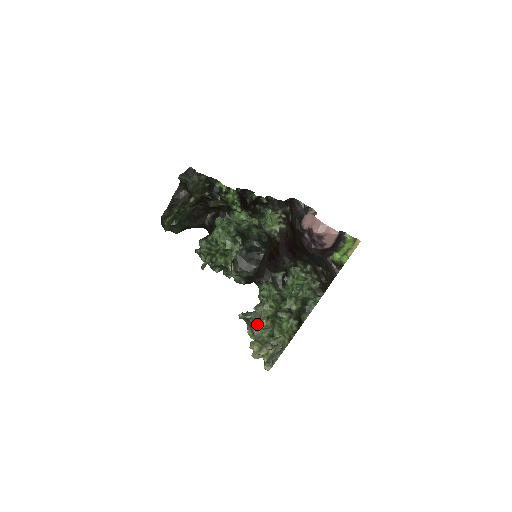
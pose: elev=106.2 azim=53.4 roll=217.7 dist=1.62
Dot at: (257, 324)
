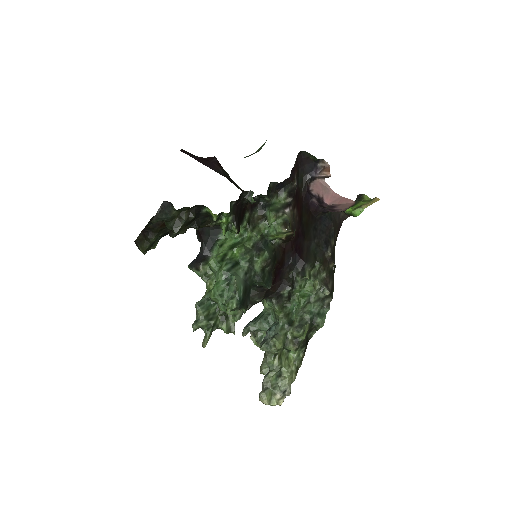
Dot at: (261, 335)
